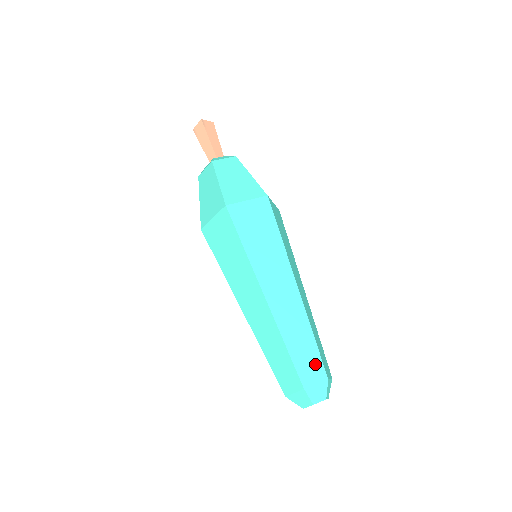
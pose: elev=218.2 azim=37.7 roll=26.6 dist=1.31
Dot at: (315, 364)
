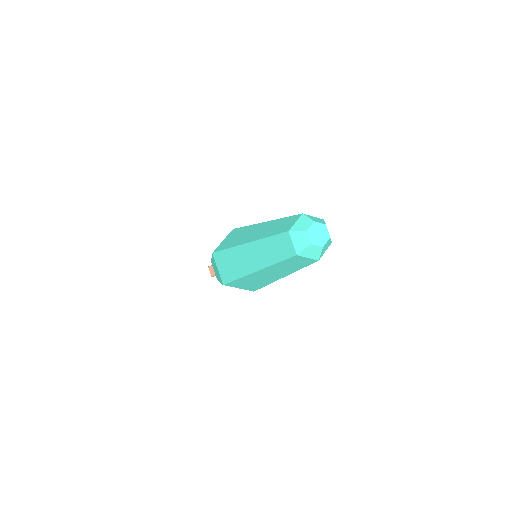
Dot at: (290, 220)
